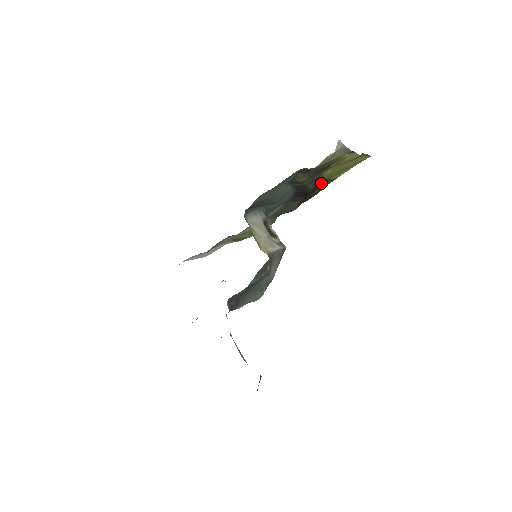
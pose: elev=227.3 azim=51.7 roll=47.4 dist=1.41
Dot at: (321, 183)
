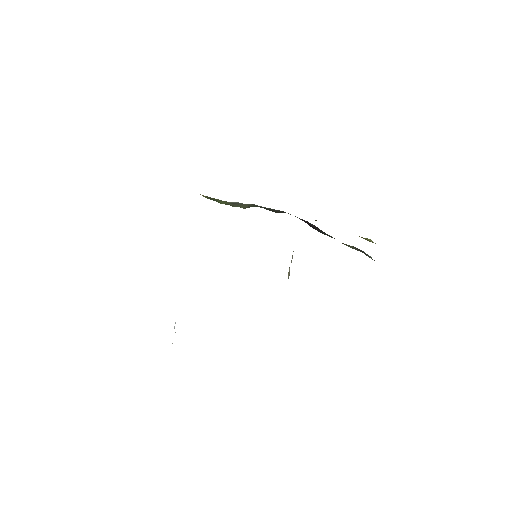
Dot at: occluded
